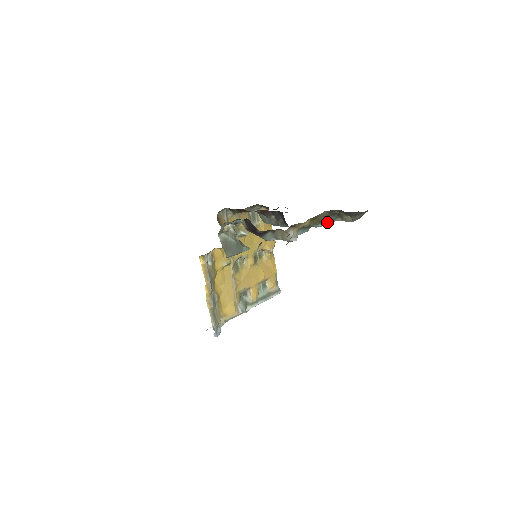
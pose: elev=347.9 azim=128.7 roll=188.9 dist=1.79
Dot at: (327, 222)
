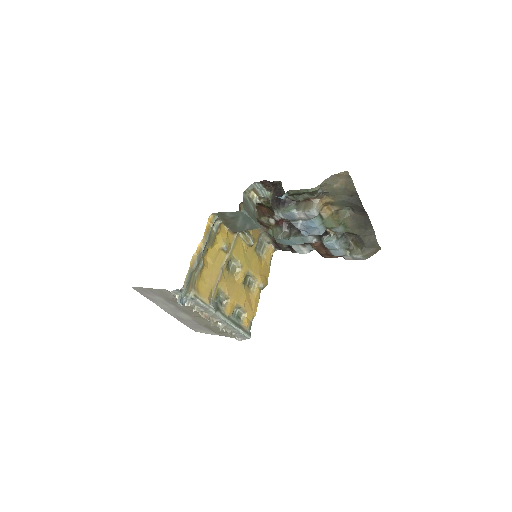
Dot at: (338, 245)
